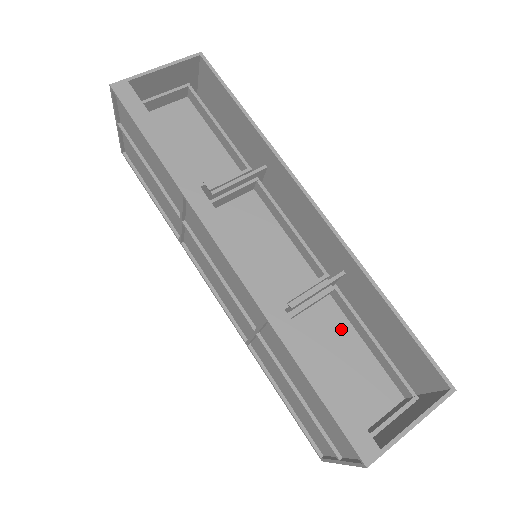
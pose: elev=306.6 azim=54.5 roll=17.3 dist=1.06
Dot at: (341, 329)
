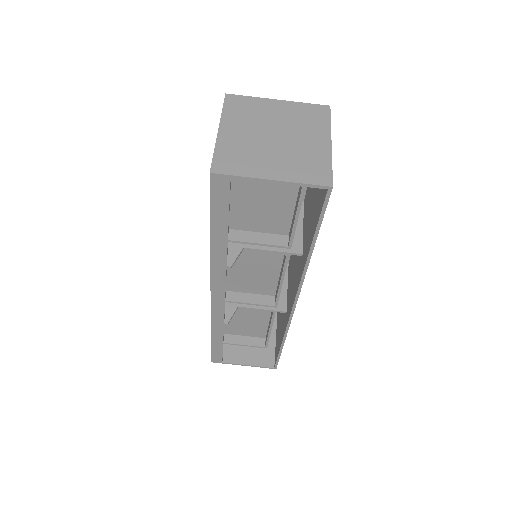
Dot at: (263, 313)
